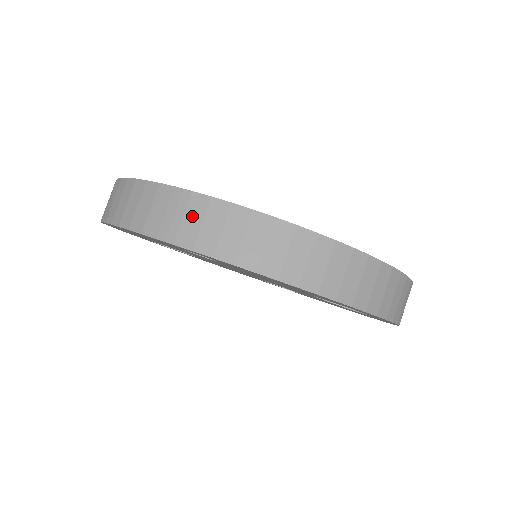
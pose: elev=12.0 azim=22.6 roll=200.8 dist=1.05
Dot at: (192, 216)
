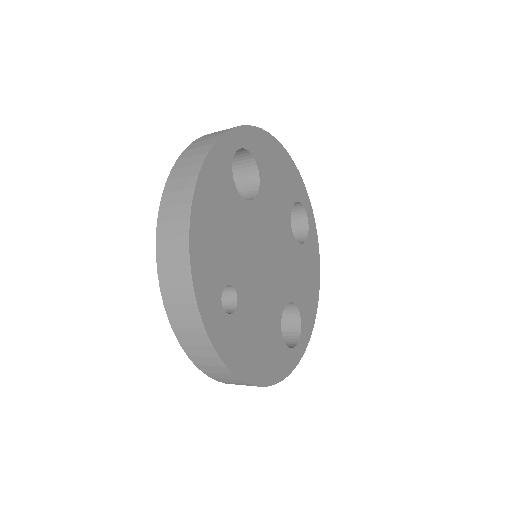
Dot at: (195, 339)
